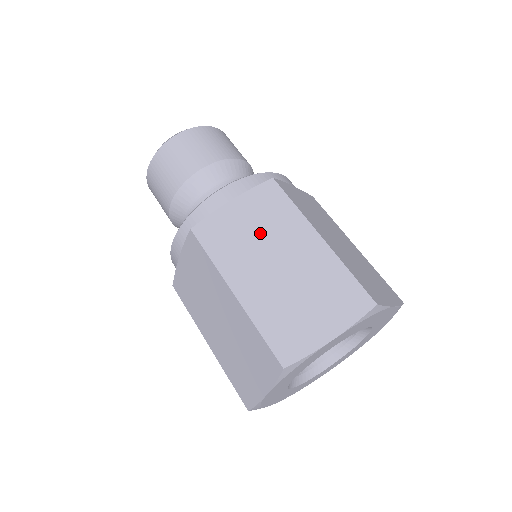
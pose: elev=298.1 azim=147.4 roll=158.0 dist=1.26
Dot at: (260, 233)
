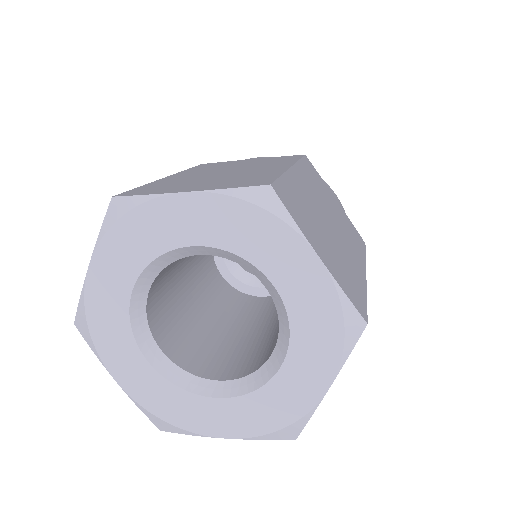
Dot at: occluded
